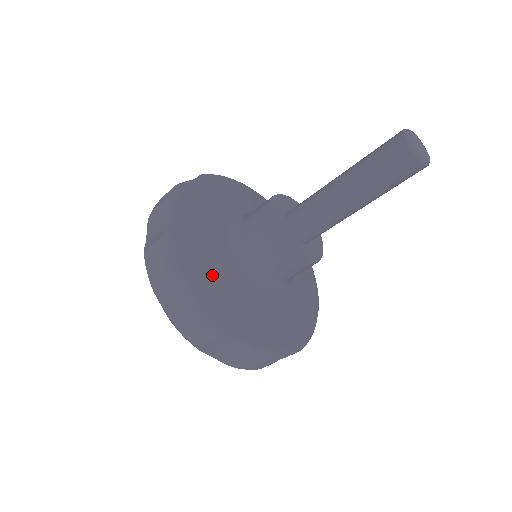
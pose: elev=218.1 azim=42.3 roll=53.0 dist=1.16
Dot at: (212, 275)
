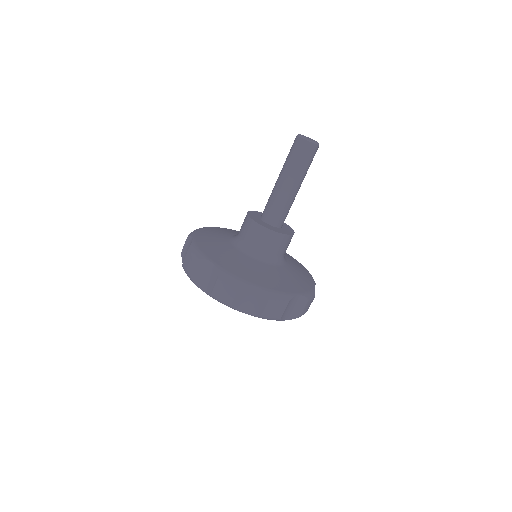
Dot at: (210, 240)
